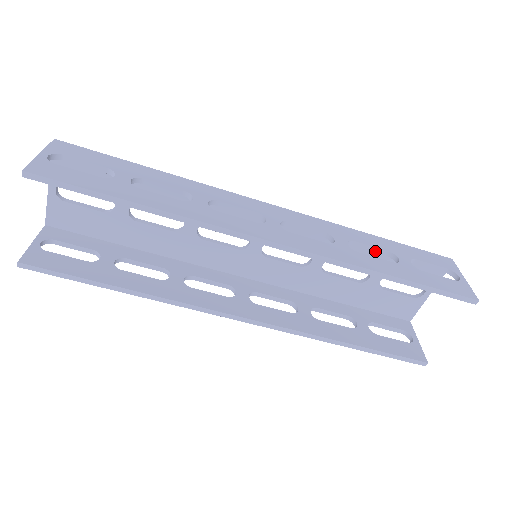
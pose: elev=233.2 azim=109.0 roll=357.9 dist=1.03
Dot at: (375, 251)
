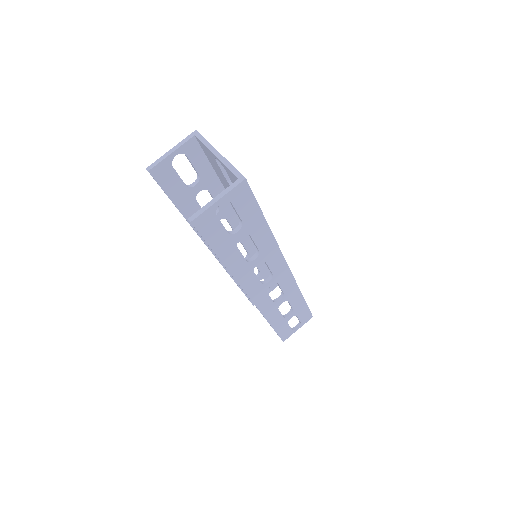
Dot at: (290, 305)
